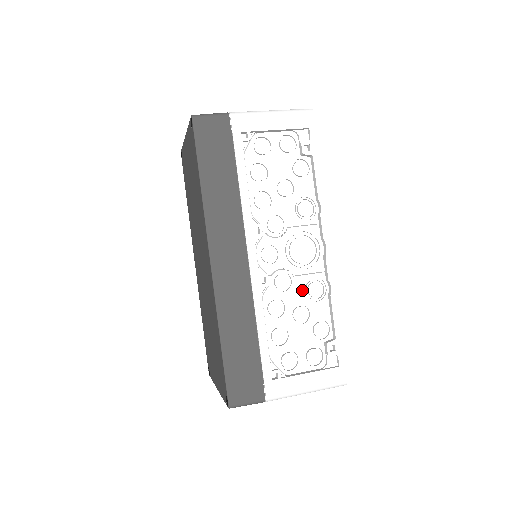
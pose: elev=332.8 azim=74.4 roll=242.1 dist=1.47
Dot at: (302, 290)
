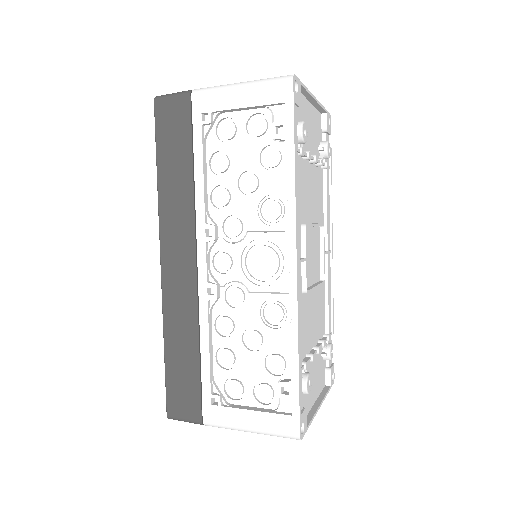
Dot at: (258, 311)
